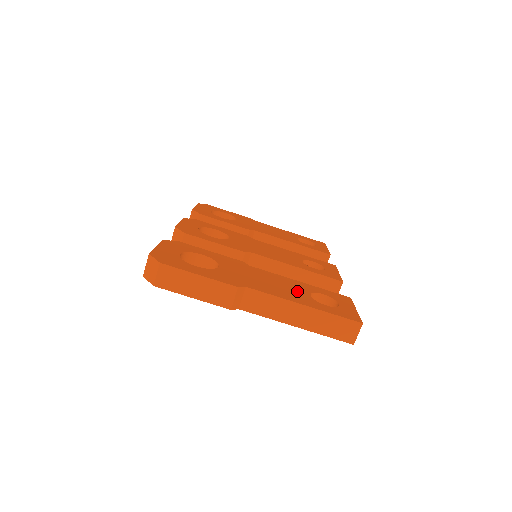
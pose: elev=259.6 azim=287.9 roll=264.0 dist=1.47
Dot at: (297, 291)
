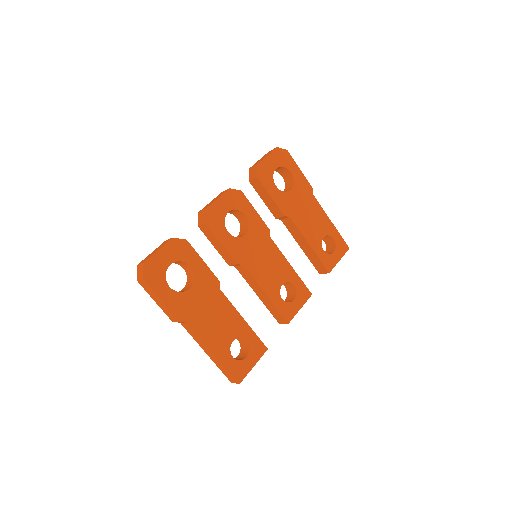
Dot at: (227, 334)
